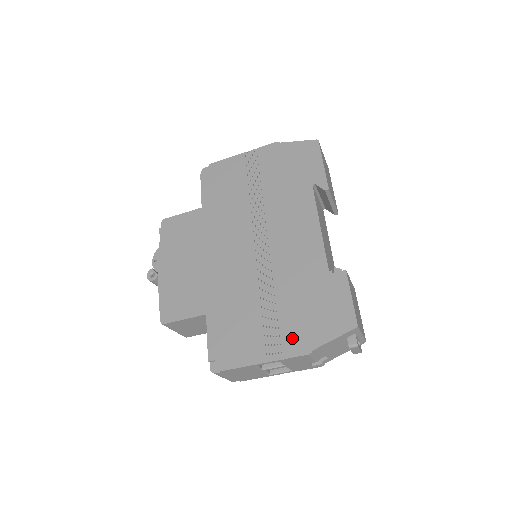
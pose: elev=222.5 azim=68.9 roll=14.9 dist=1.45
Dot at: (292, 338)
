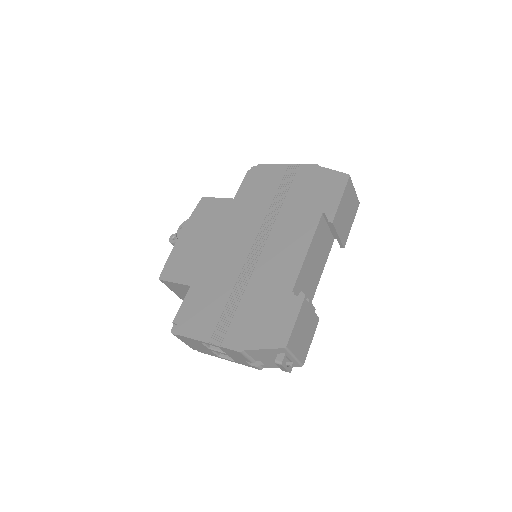
Dot at: (235, 333)
